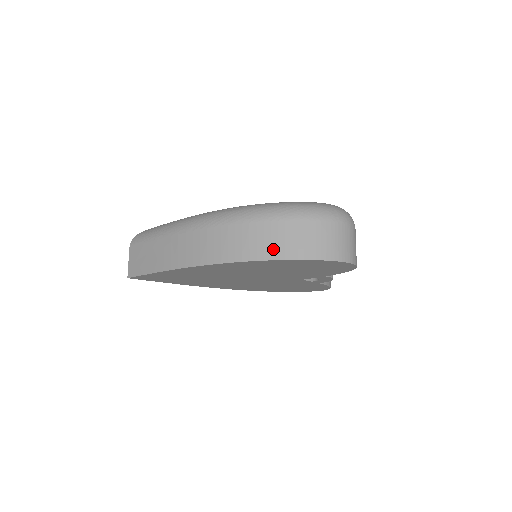
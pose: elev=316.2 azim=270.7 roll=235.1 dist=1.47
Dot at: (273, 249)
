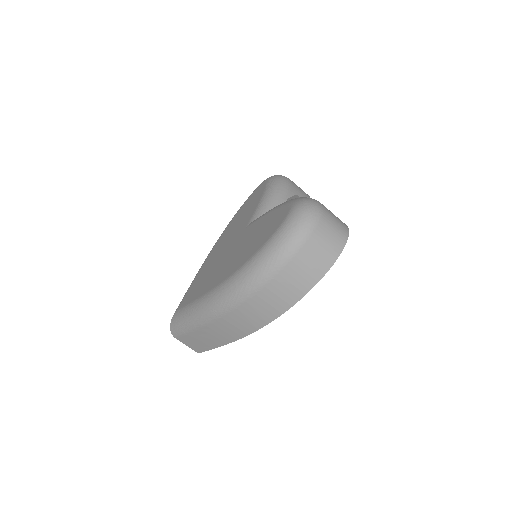
Dot at: (295, 292)
